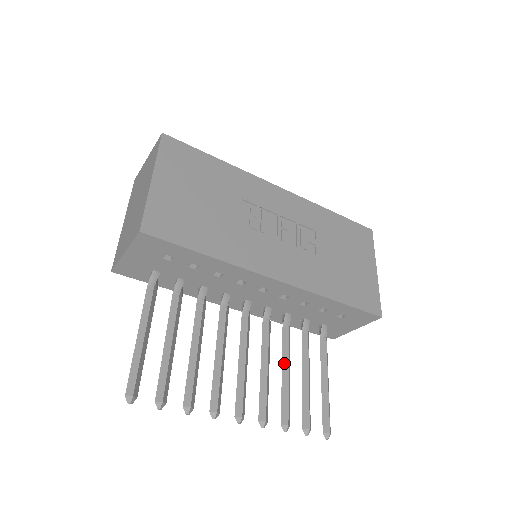
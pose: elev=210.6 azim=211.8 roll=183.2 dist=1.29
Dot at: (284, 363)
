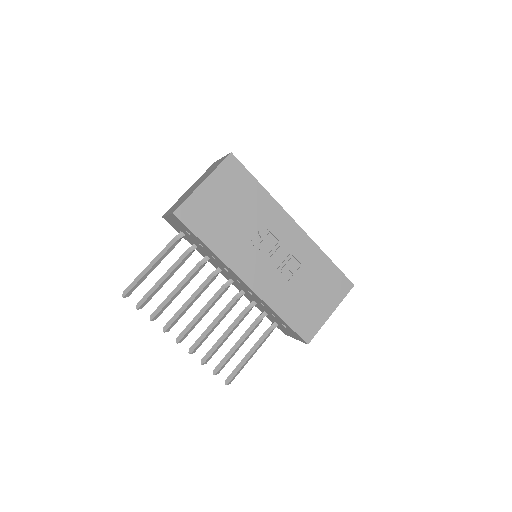
Dot at: (229, 329)
